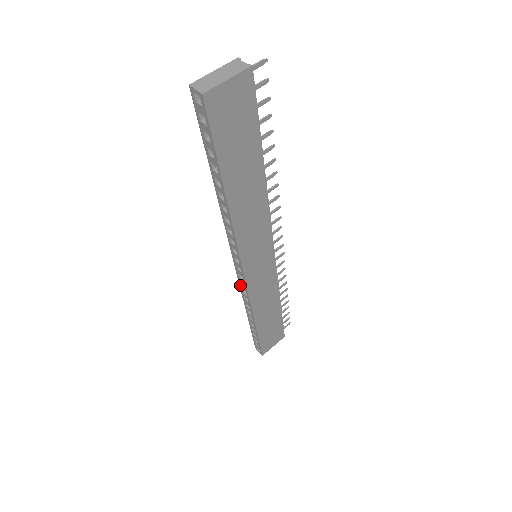
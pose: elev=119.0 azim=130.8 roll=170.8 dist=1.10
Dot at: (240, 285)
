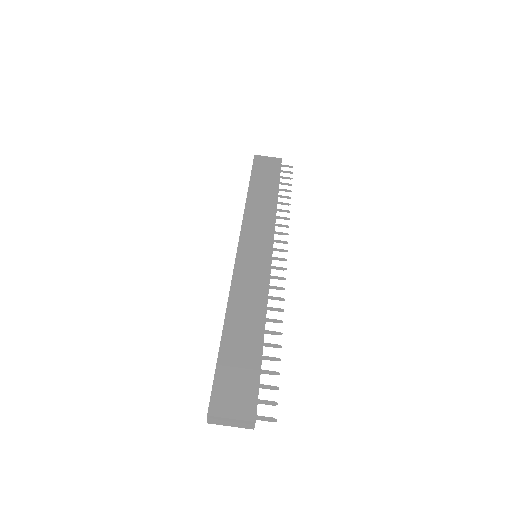
Dot at: (241, 229)
